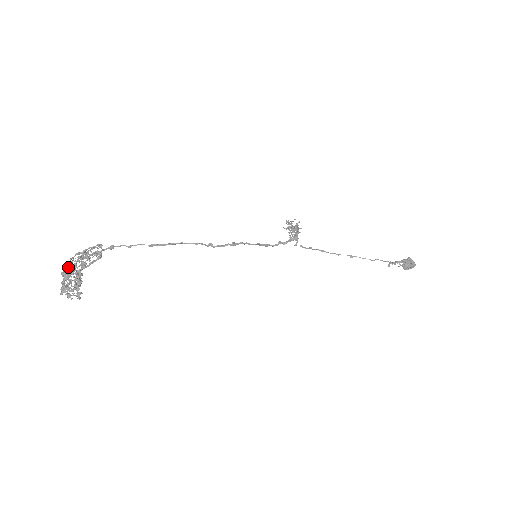
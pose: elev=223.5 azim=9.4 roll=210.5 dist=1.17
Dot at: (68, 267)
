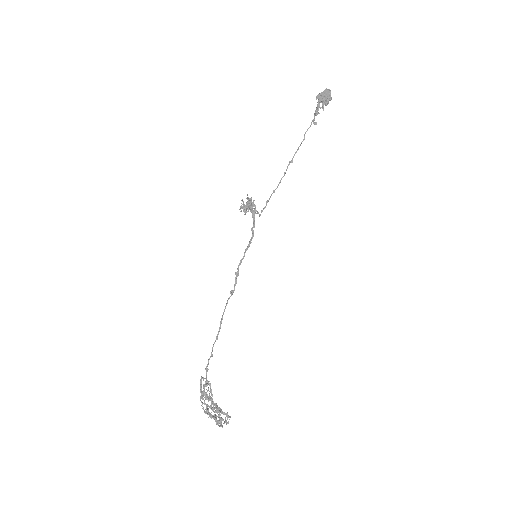
Dot at: (207, 410)
